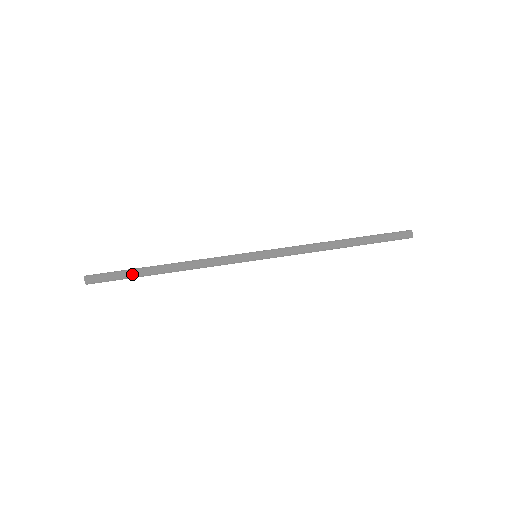
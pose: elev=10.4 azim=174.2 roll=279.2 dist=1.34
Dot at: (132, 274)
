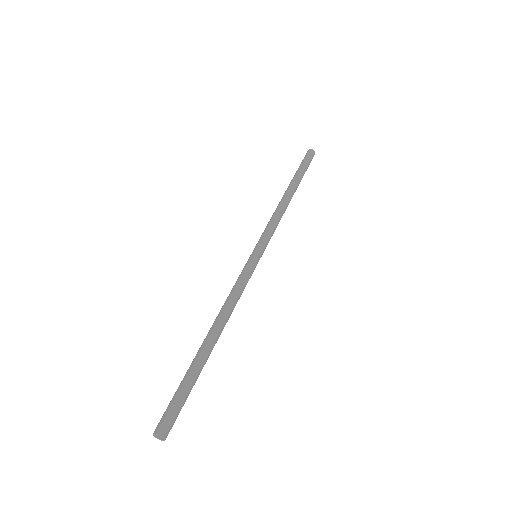
Dot at: (196, 378)
